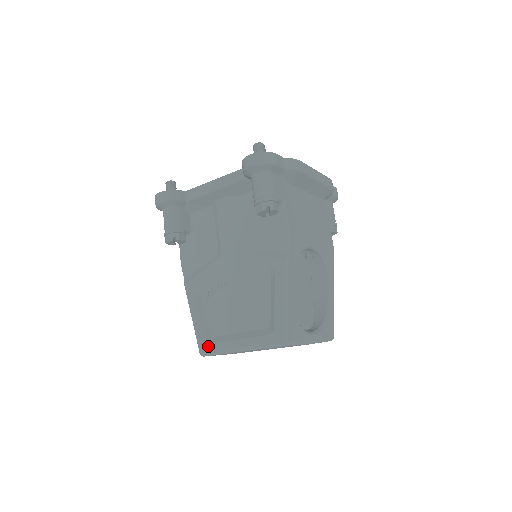
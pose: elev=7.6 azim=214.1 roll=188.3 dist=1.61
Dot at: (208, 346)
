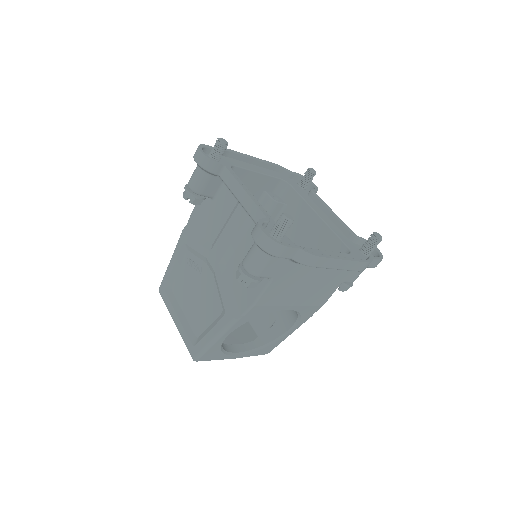
Dot at: (164, 293)
